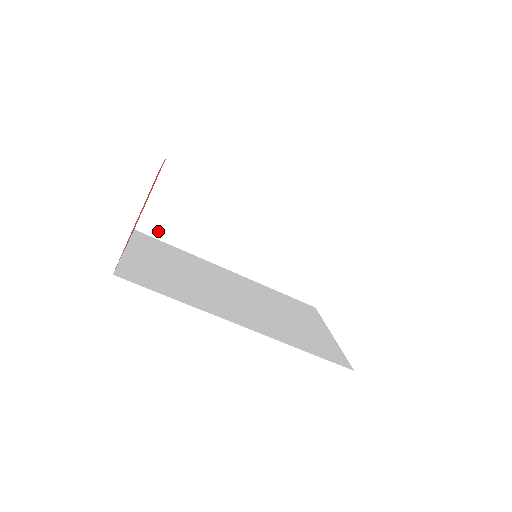
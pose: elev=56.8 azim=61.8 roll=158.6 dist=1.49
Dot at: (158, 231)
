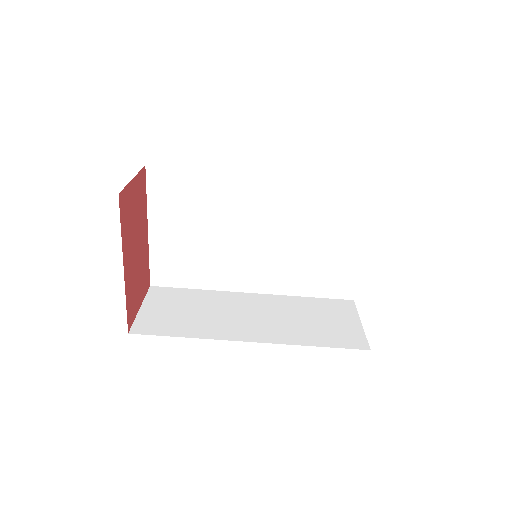
Dot at: (155, 330)
